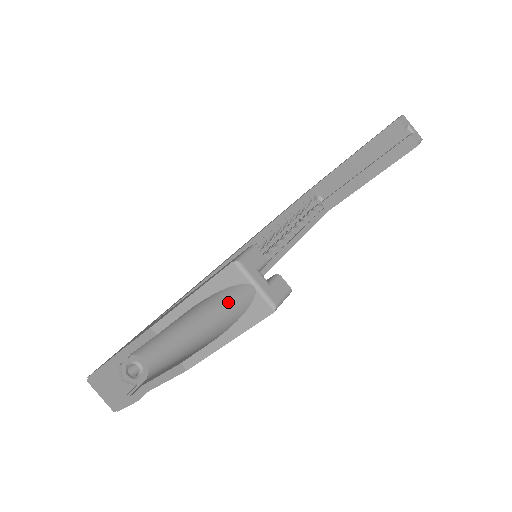
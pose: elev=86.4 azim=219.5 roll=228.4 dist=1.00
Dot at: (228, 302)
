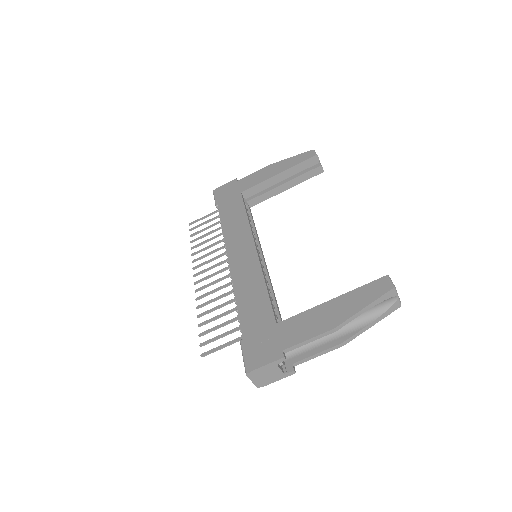
Dot at: (376, 306)
